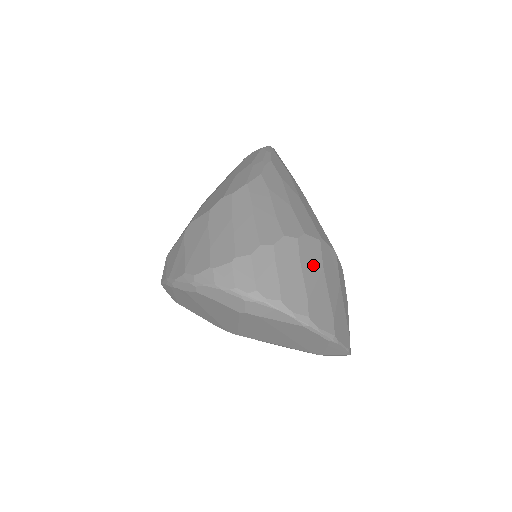
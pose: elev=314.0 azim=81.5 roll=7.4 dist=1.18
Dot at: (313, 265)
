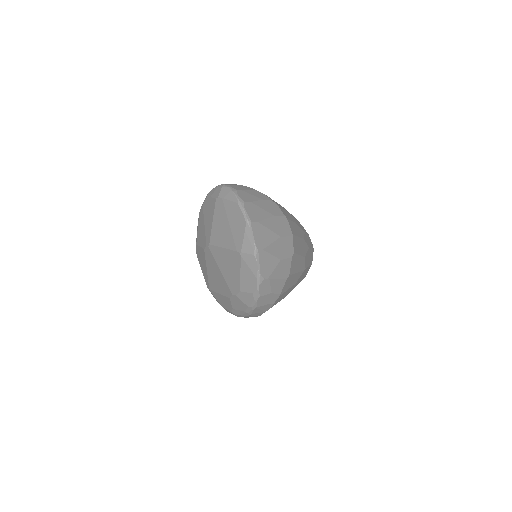
Dot at: (269, 208)
